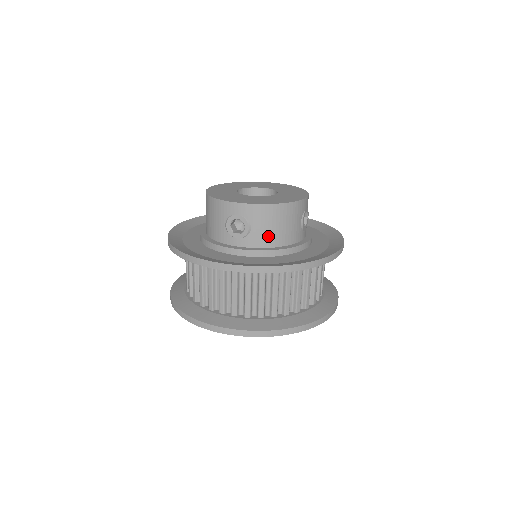
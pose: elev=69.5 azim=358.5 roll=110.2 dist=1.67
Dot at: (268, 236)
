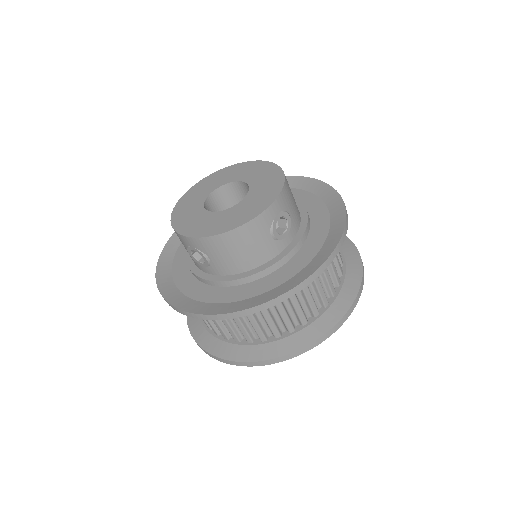
Dot at: (231, 264)
